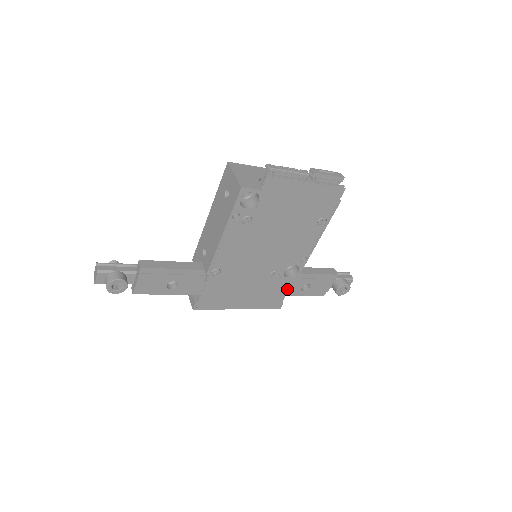
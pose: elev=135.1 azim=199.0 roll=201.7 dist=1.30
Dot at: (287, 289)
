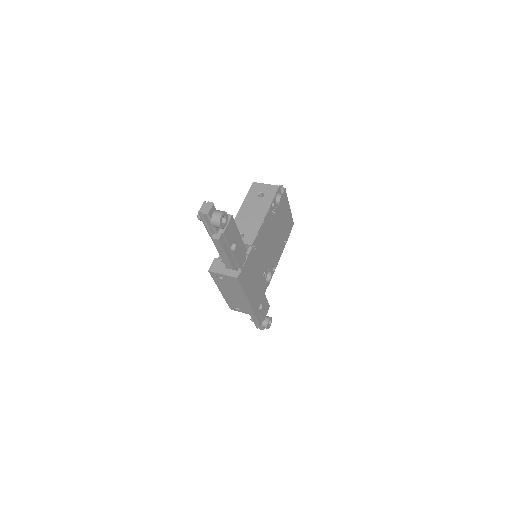
Dot at: (263, 295)
